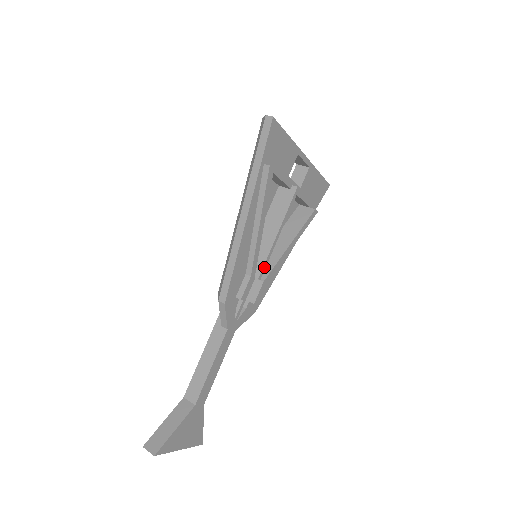
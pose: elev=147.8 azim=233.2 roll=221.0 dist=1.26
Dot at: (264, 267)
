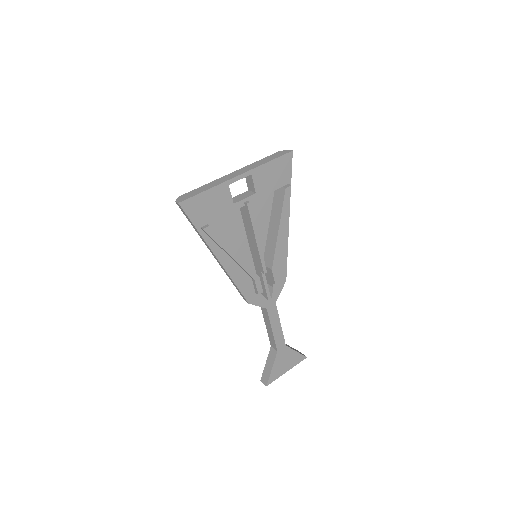
Dot at: (263, 264)
